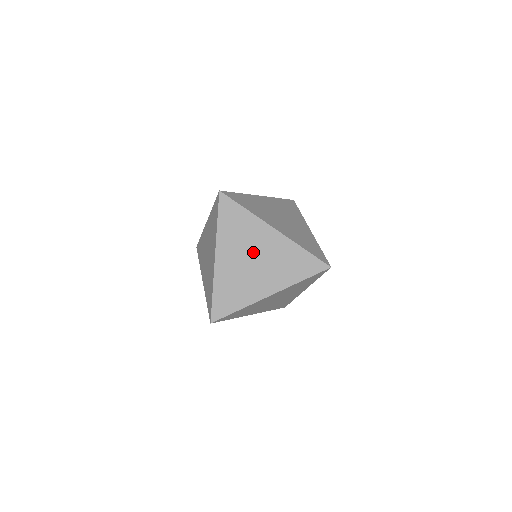
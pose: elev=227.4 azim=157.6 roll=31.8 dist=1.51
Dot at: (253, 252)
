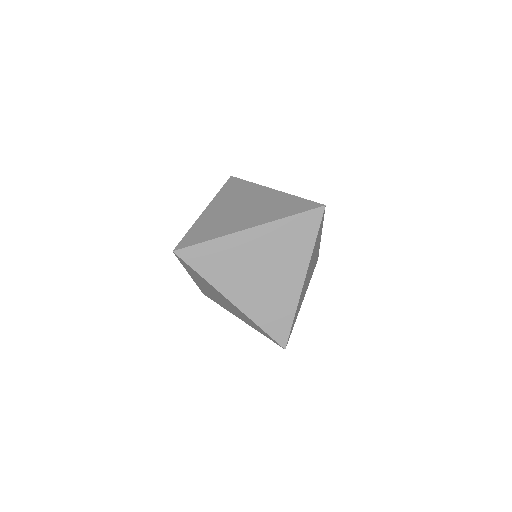
Dot at: (218, 296)
